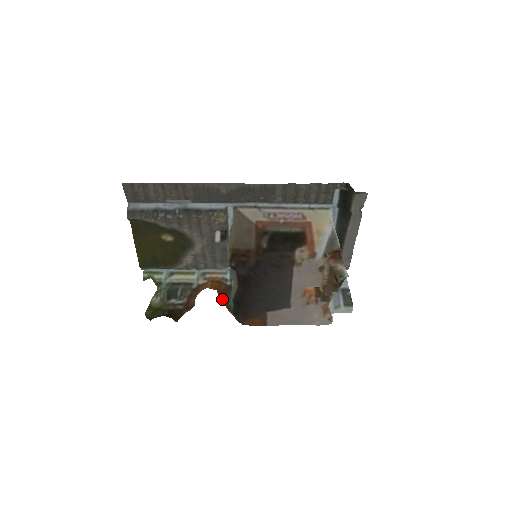
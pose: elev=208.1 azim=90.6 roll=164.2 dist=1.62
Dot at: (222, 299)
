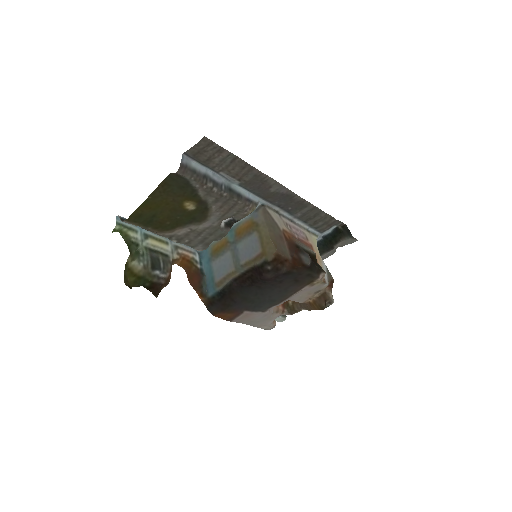
Dot at: (195, 282)
